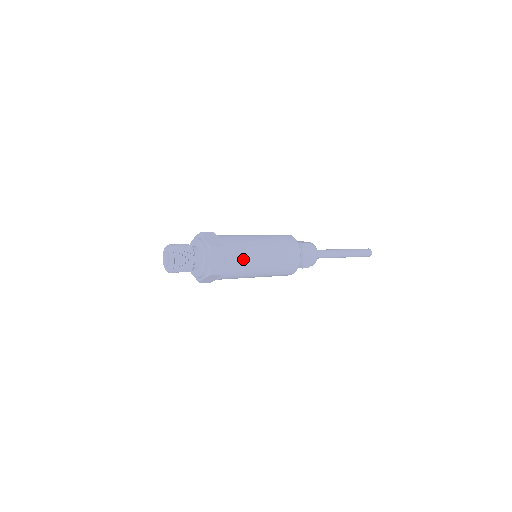
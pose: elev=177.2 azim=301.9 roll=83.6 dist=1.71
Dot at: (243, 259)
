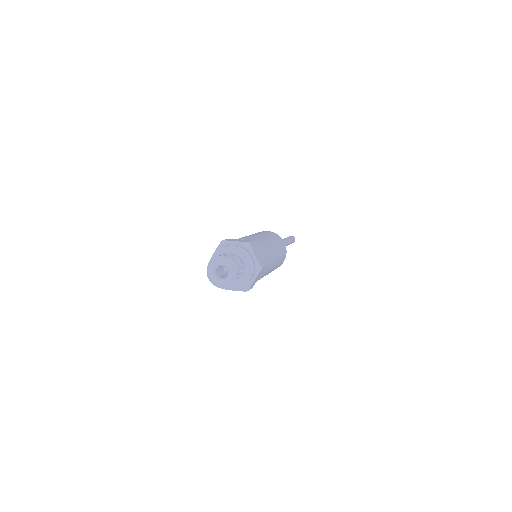
Dot at: (266, 272)
